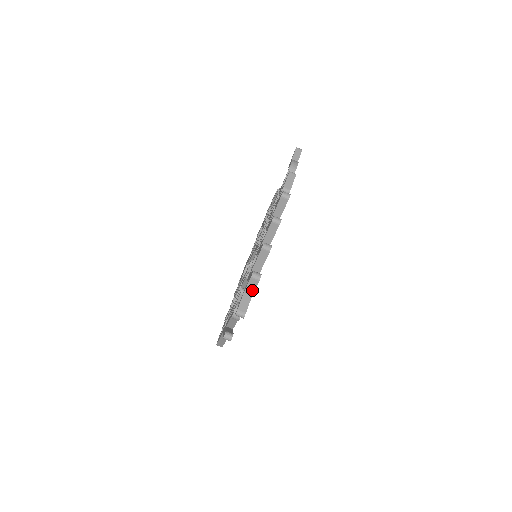
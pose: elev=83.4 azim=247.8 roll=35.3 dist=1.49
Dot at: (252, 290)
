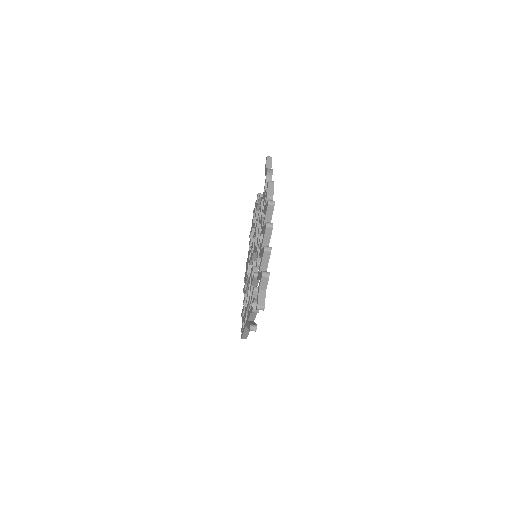
Dot at: (265, 286)
